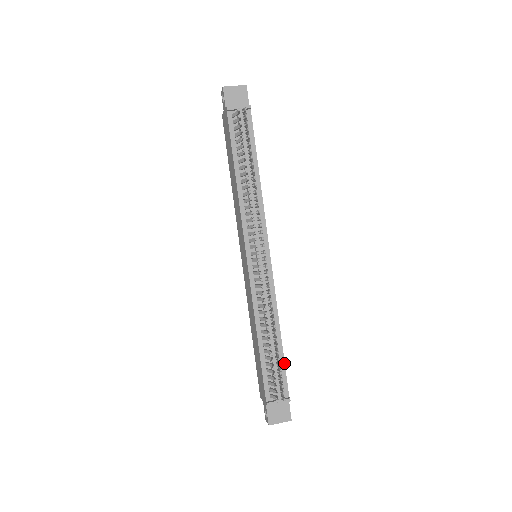
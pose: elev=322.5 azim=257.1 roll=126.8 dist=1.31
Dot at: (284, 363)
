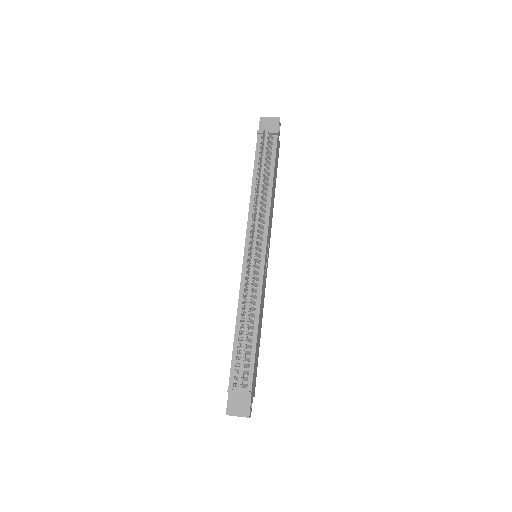
Dot at: (254, 356)
